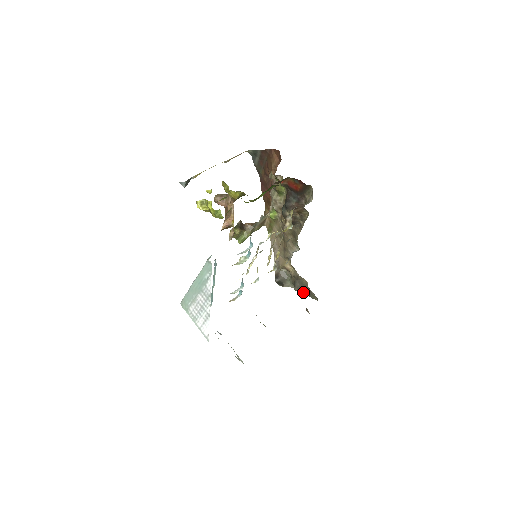
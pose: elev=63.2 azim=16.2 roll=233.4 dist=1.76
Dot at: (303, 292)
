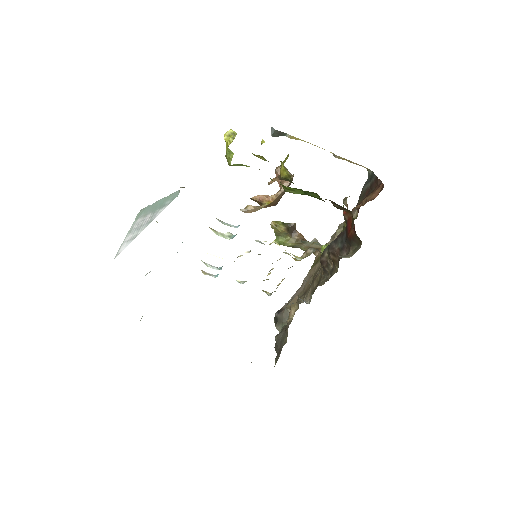
Dot at: (277, 347)
